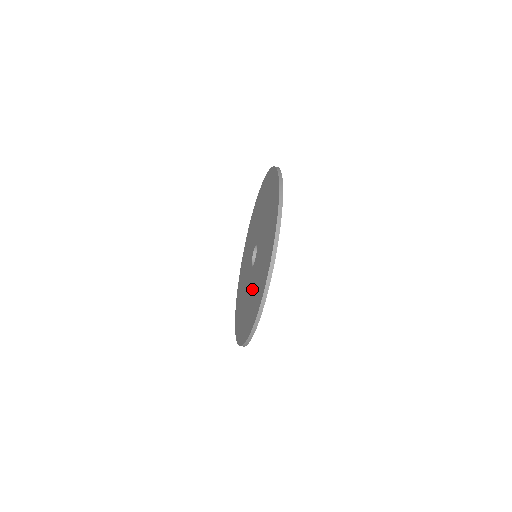
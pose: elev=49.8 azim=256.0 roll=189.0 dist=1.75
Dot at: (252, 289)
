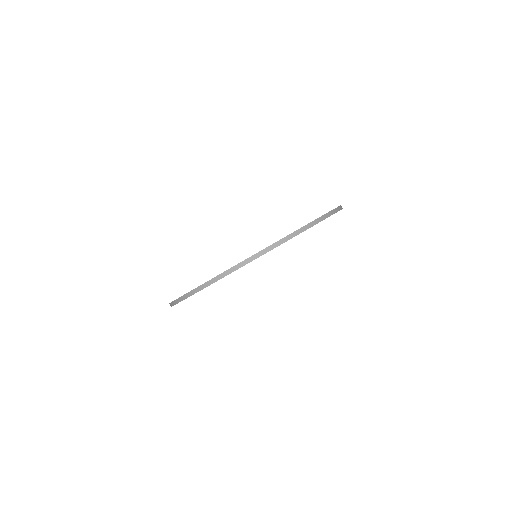
Dot at: occluded
